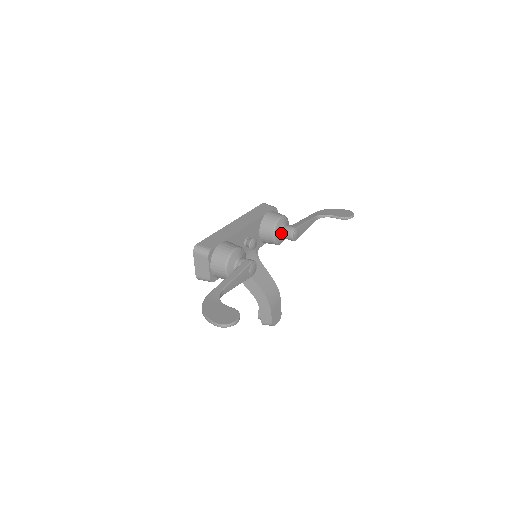
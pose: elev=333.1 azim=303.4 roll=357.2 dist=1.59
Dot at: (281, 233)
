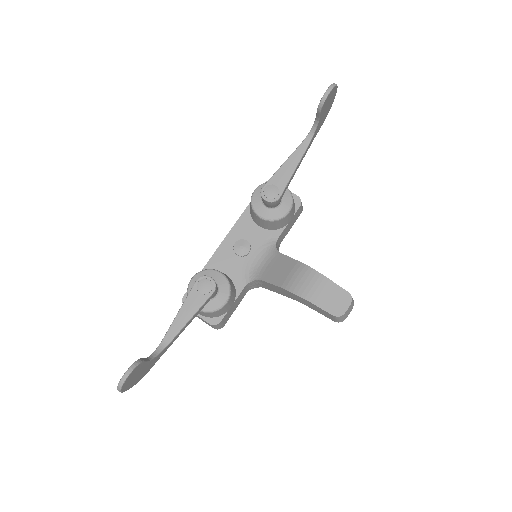
Dot at: (266, 206)
